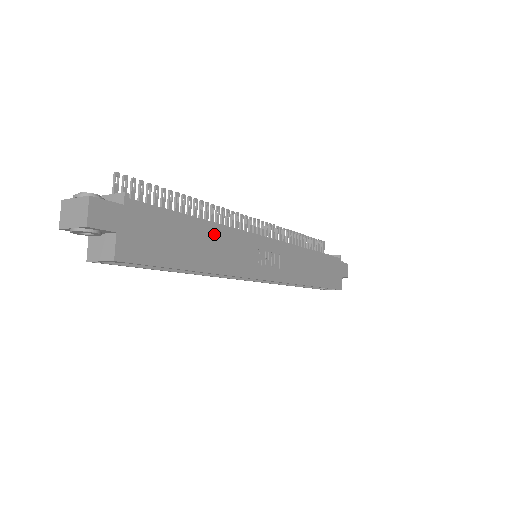
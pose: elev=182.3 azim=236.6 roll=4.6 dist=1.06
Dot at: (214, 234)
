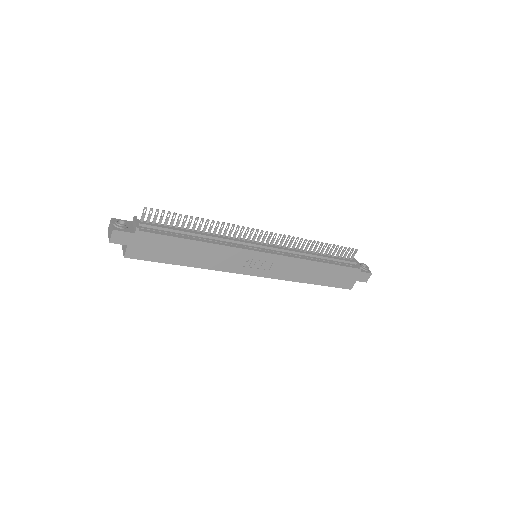
Dot at: (205, 248)
